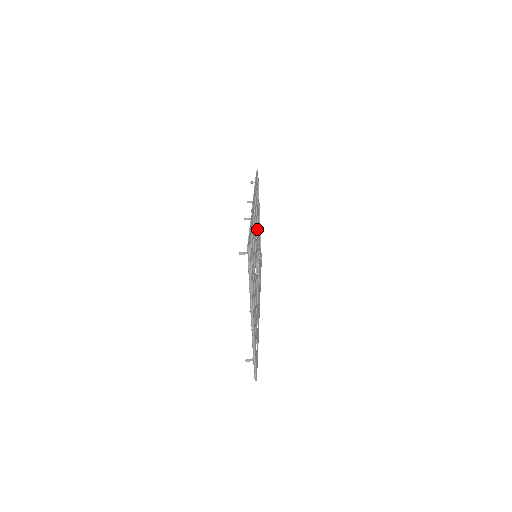
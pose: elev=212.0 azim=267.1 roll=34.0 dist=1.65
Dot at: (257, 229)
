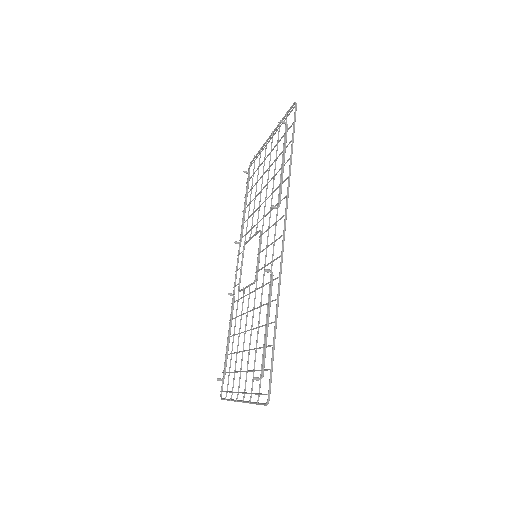
Dot at: (266, 196)
